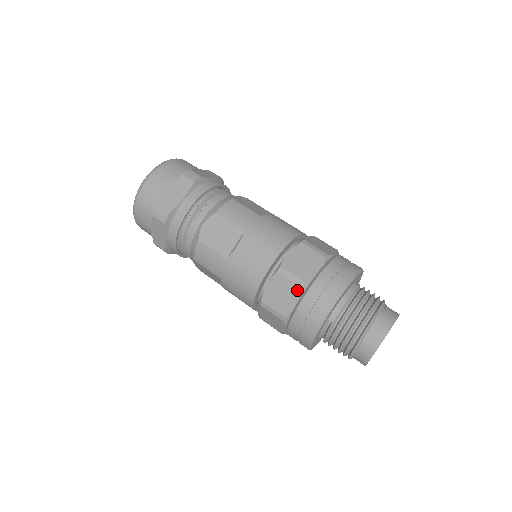
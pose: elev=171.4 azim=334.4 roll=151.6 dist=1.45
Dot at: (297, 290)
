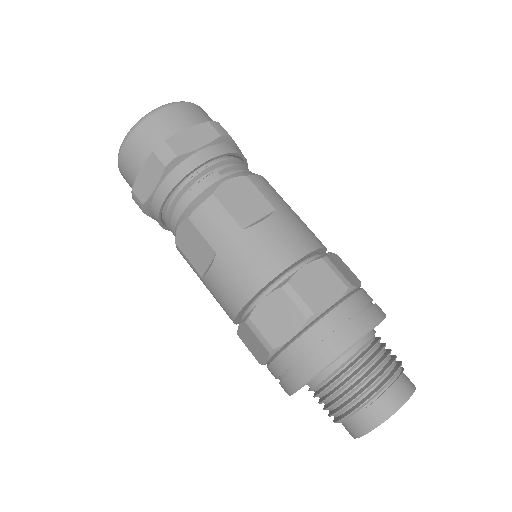
Dot at: (265, 351)
